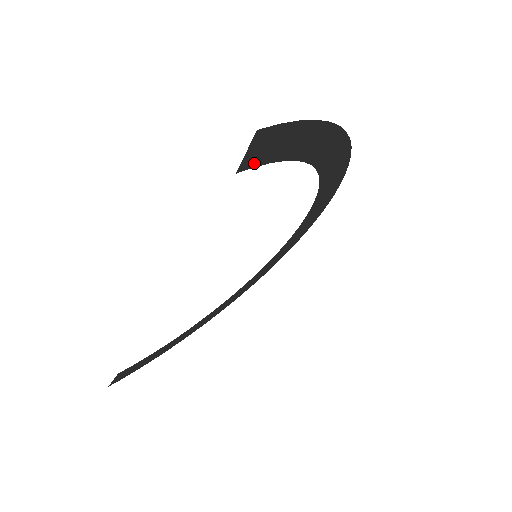
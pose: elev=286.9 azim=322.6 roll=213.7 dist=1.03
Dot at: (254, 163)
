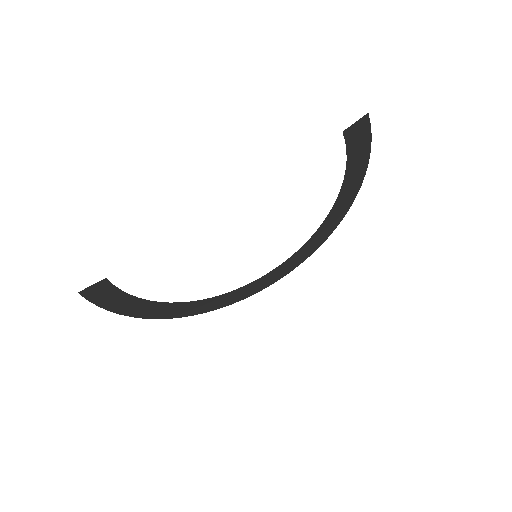
Dot at: (348, 137)
